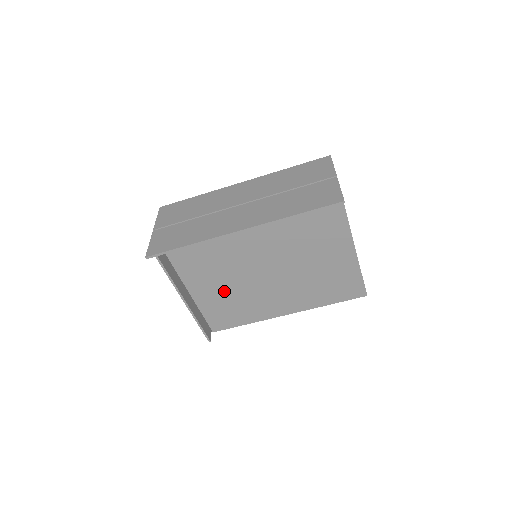
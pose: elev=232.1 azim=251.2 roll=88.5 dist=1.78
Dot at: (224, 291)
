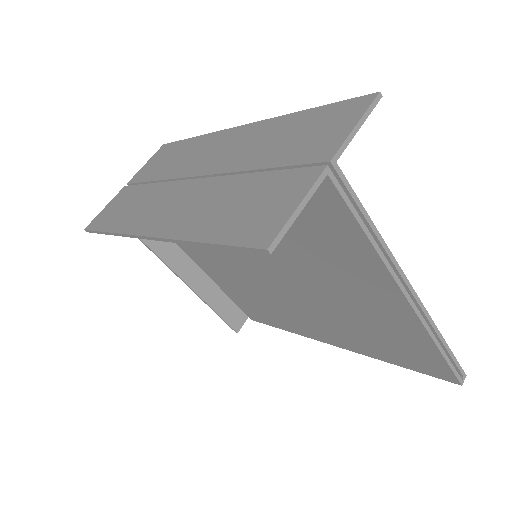
Dot at: (238, 283)
